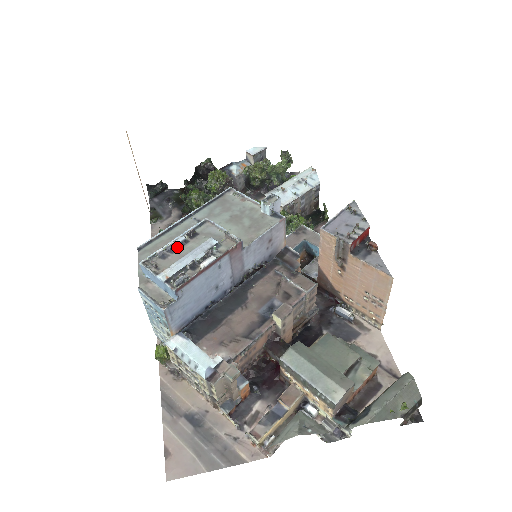
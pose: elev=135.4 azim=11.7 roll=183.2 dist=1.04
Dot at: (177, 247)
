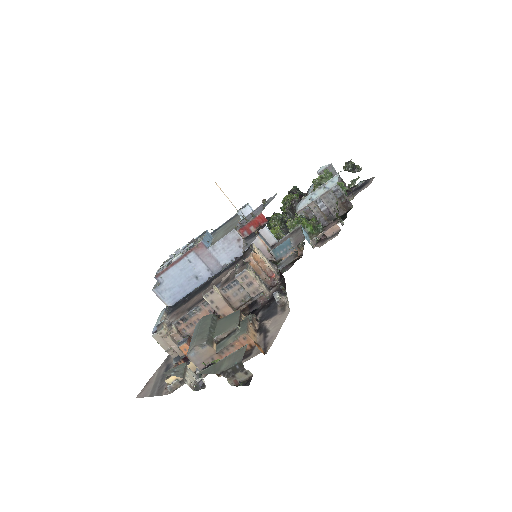
Dot at: occluded
